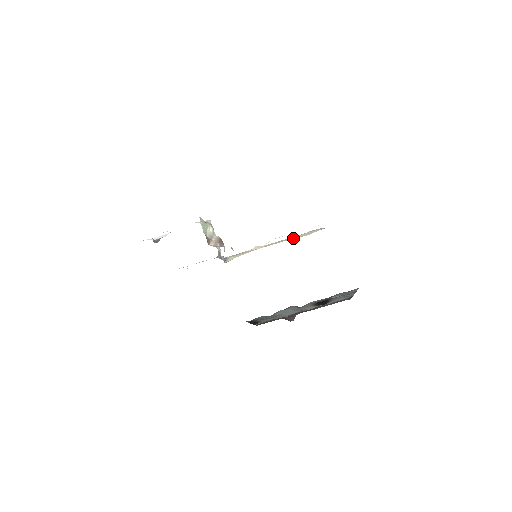
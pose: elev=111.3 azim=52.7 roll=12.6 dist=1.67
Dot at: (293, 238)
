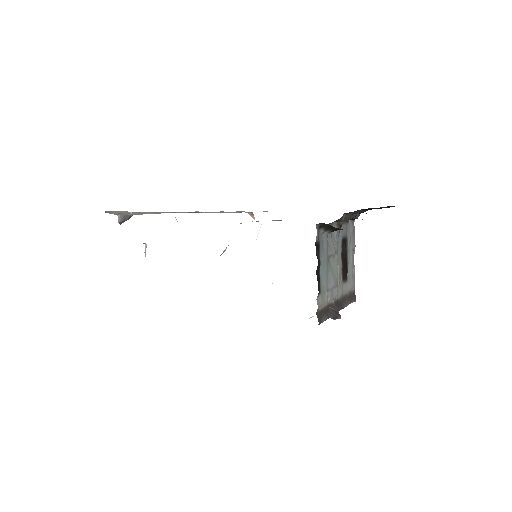
Dot at: occluded
